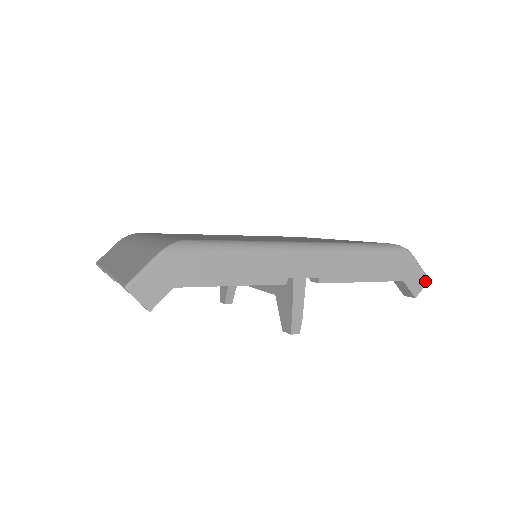
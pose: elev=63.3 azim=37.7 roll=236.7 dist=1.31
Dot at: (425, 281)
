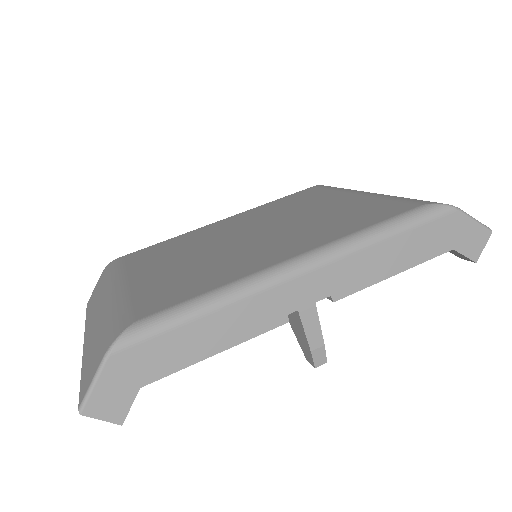
Dot at: (486, 236)
